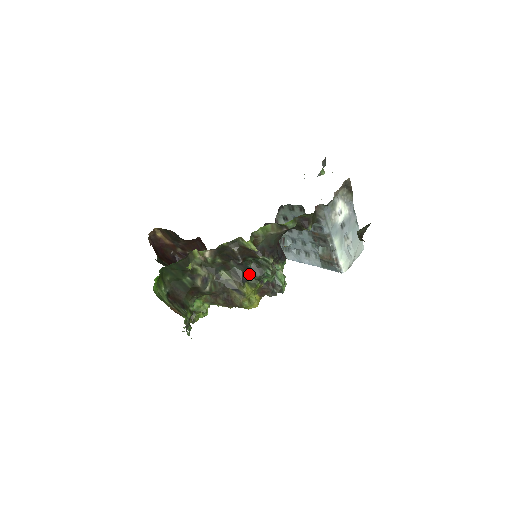
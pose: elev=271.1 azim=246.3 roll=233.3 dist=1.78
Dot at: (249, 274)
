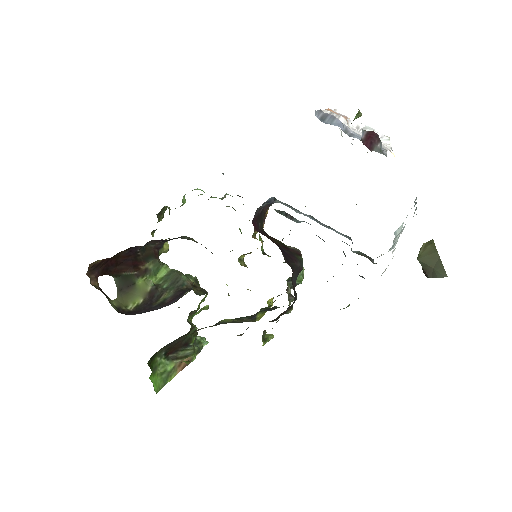
Dot at: occluded
